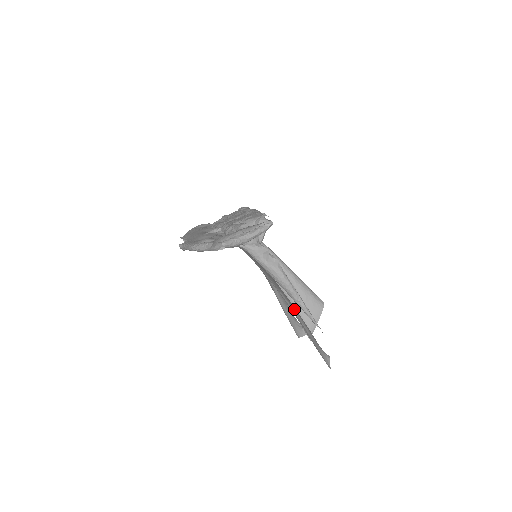
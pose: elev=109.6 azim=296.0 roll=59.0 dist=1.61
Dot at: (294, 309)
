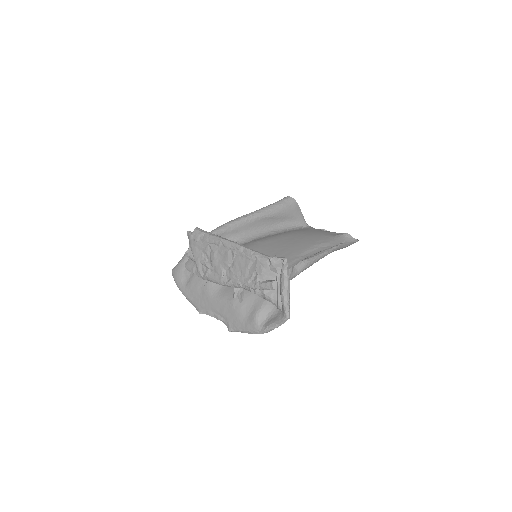
Dot at: (311, 247)
